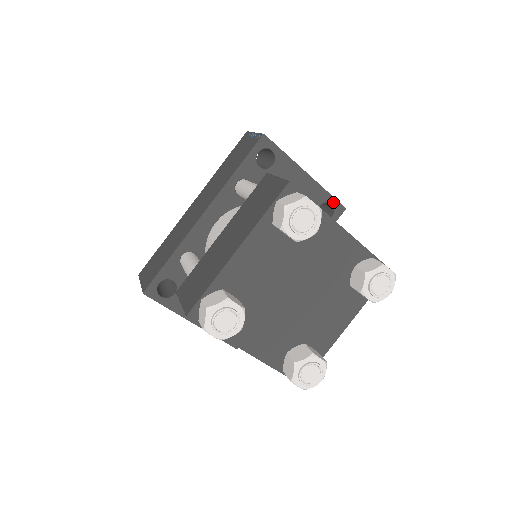
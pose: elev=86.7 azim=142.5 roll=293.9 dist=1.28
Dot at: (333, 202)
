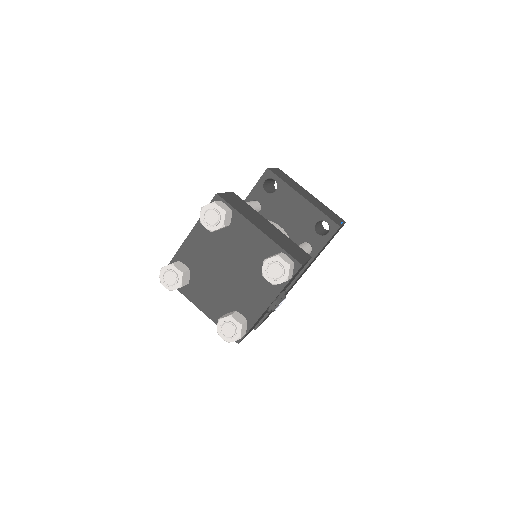
Dot at: (328, 221)
